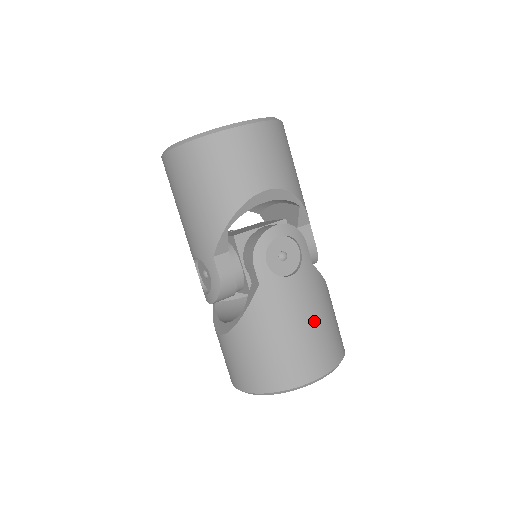
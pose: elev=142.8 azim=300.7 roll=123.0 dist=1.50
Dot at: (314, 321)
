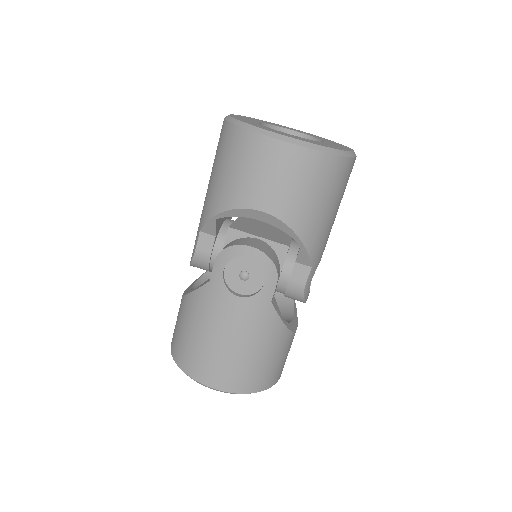
Dot at: (236, 345)
